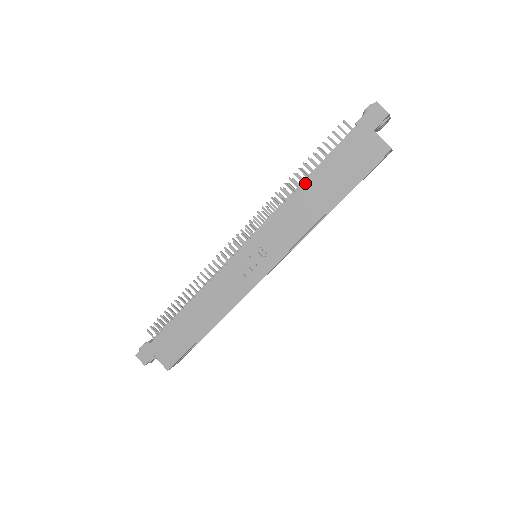
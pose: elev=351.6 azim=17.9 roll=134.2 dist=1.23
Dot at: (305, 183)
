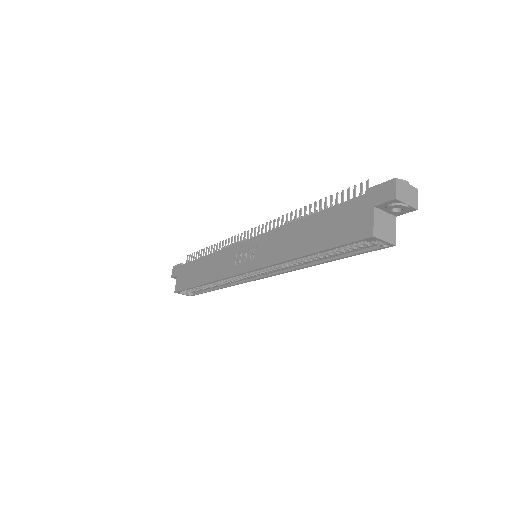
Dot at: (306, 218)
